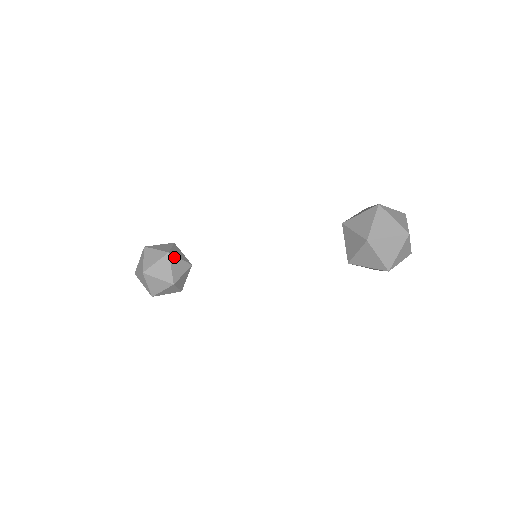
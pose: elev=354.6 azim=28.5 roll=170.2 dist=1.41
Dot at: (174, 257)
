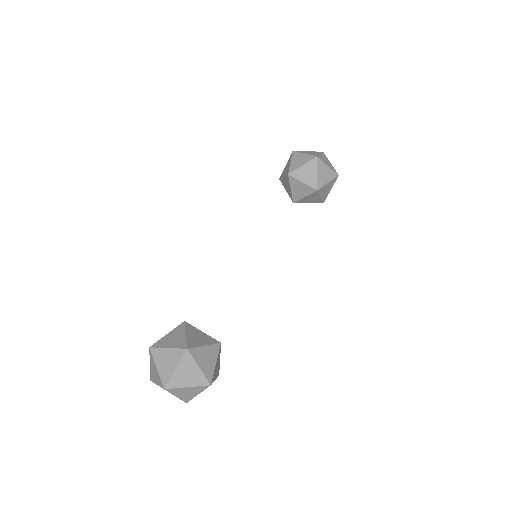
Dot at: occluded
